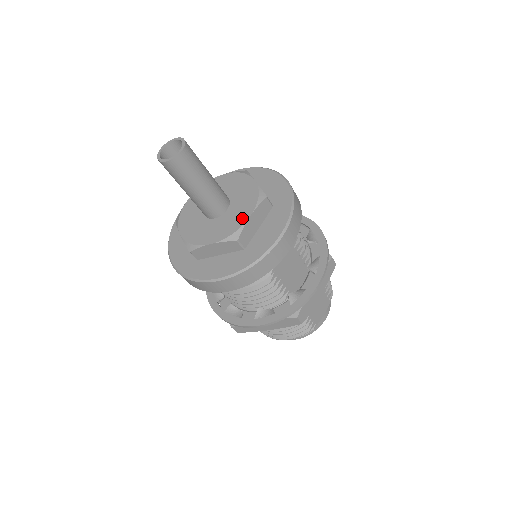
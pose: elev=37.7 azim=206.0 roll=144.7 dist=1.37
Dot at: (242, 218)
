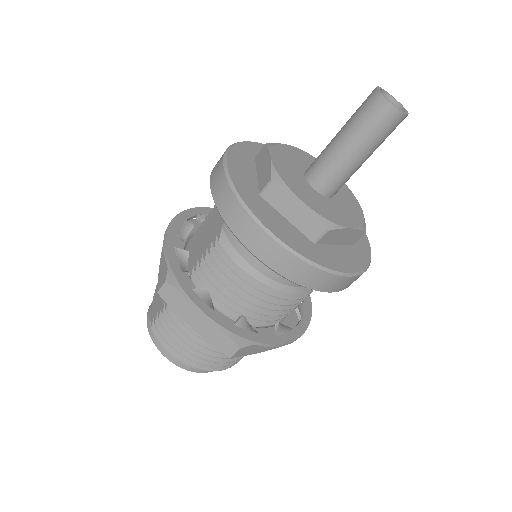
Dot at: (357, 209)
